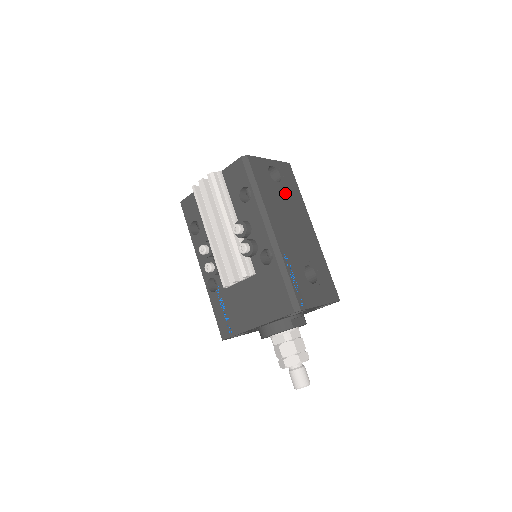
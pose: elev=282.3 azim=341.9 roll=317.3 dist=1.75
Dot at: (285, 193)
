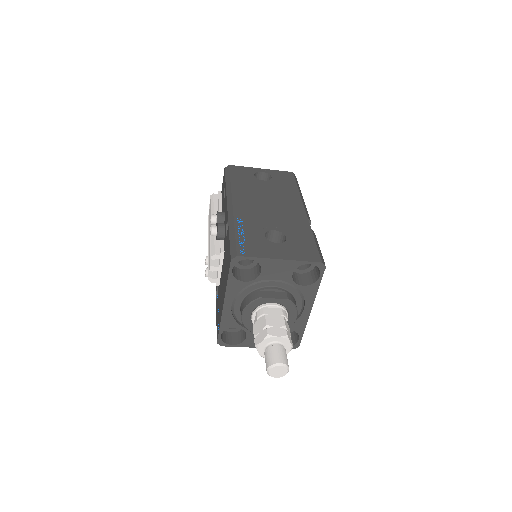
Dot at: (271, 187)
